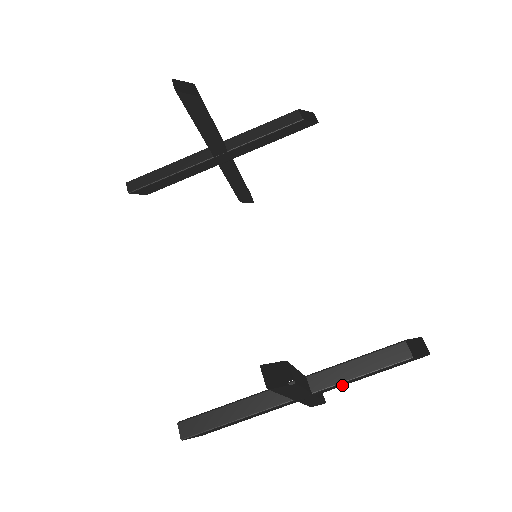
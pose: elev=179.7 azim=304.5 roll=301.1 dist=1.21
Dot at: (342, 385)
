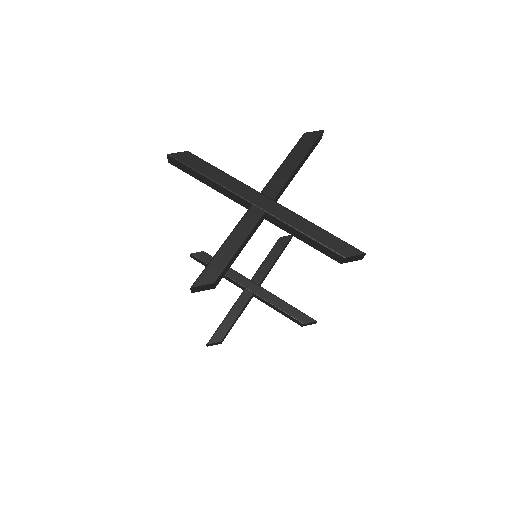
Dot at: occluded
